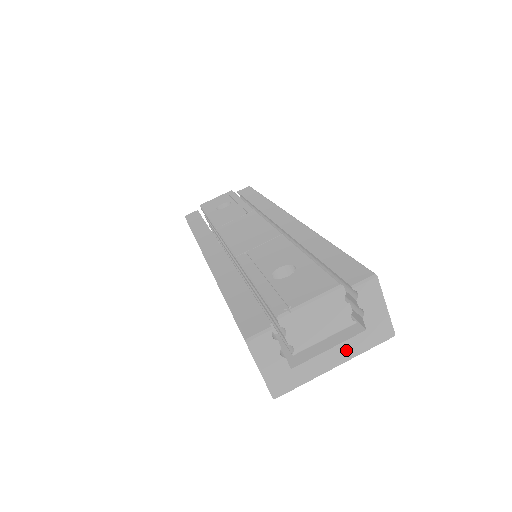
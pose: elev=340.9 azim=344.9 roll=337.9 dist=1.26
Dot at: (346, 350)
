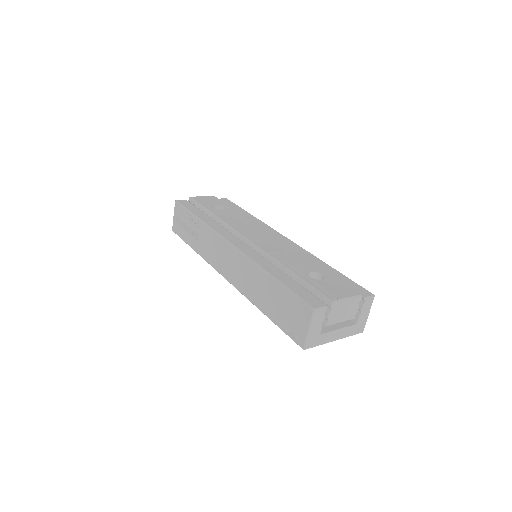
Dot at: (344, 332)
